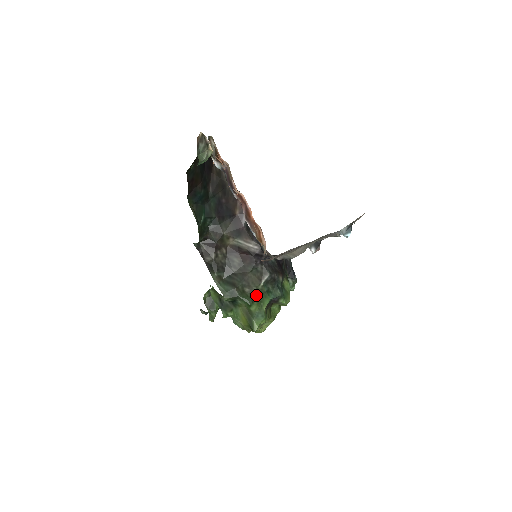
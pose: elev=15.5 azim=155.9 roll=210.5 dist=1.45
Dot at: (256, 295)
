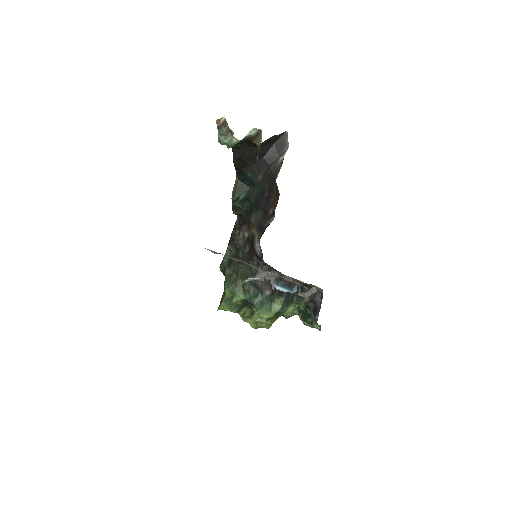
Dot at: (235, 285)
